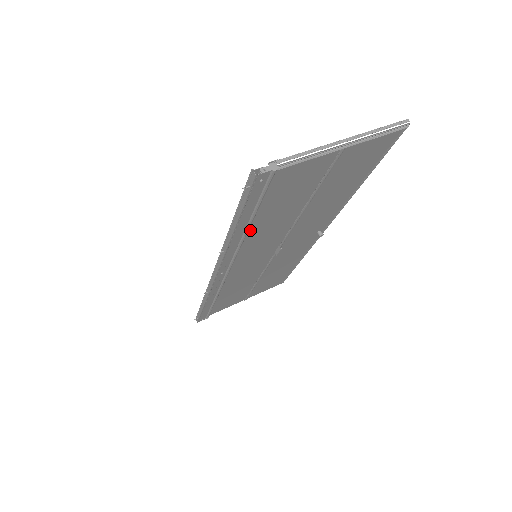
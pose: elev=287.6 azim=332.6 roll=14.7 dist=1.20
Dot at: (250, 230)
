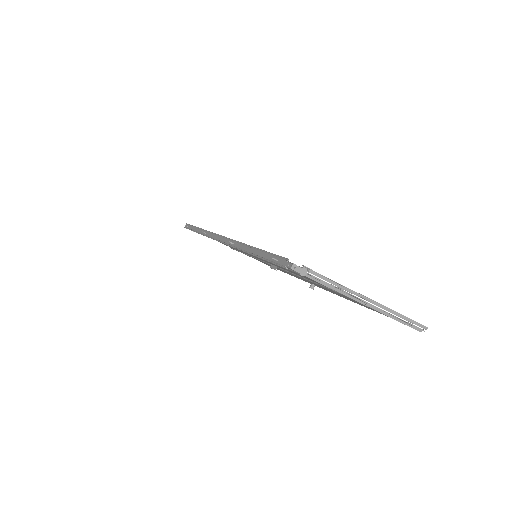
Dot at: occluded
